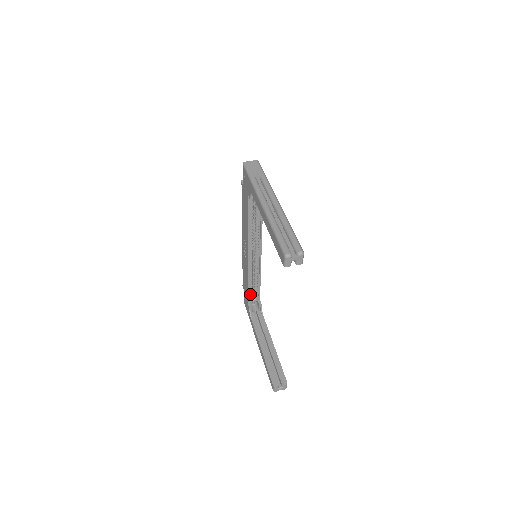
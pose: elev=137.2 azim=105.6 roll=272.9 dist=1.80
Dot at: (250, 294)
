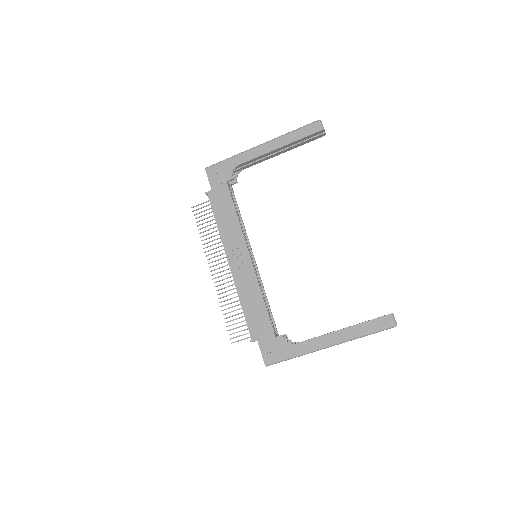
Dot at: (270, 327)
